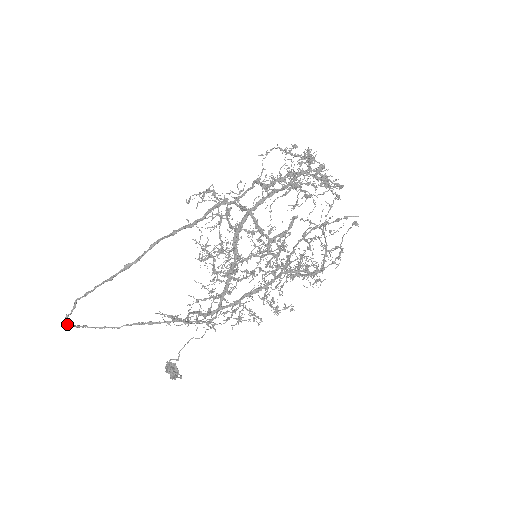
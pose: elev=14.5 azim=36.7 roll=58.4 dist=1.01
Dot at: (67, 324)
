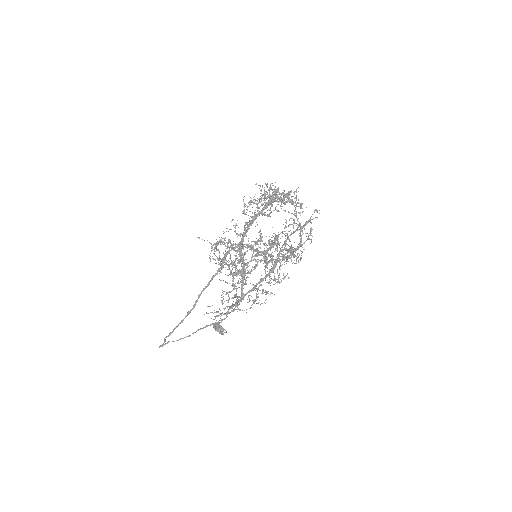
Dot at: occluded
